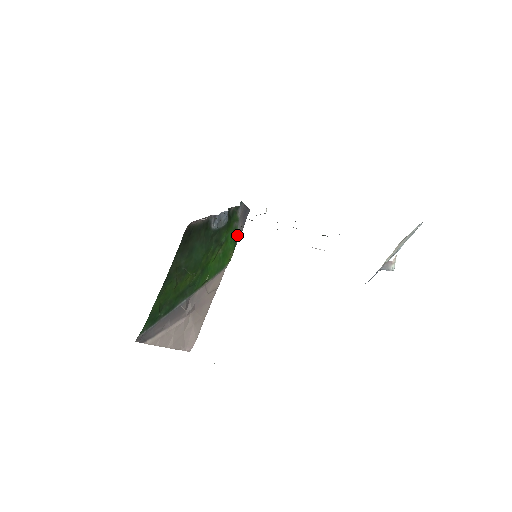
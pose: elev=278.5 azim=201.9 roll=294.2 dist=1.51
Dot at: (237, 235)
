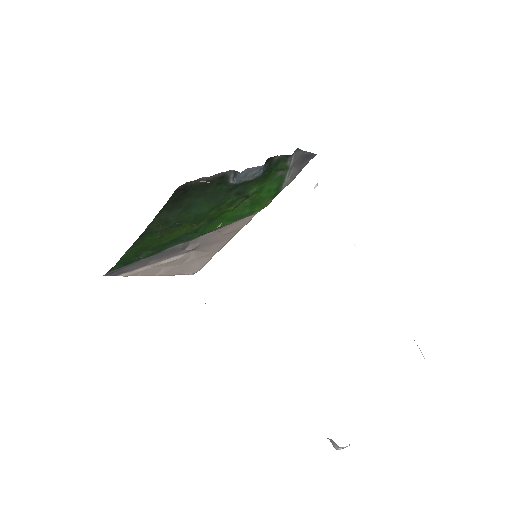
Dot at: (283, 182)
